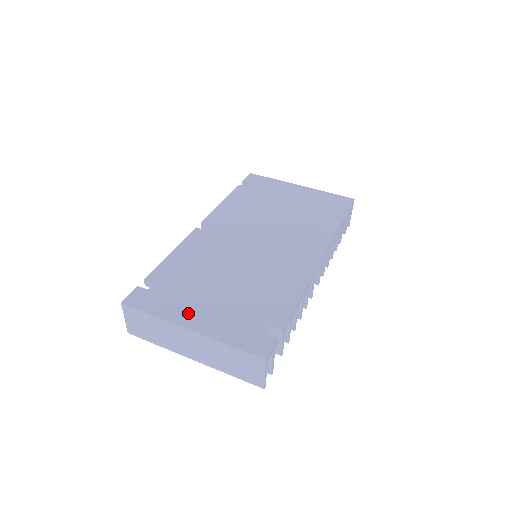
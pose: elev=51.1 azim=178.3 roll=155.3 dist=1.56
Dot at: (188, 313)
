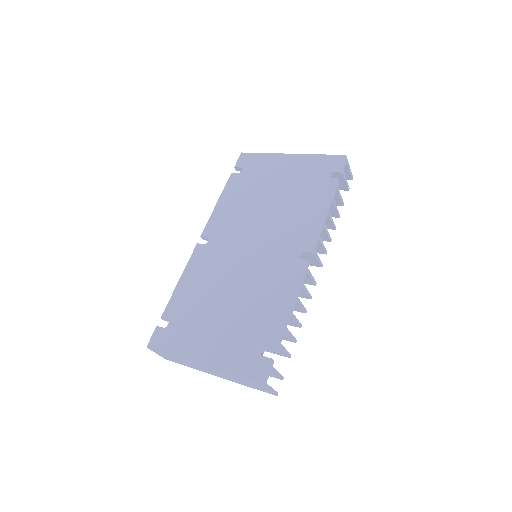
Dot at: (197, 347)
